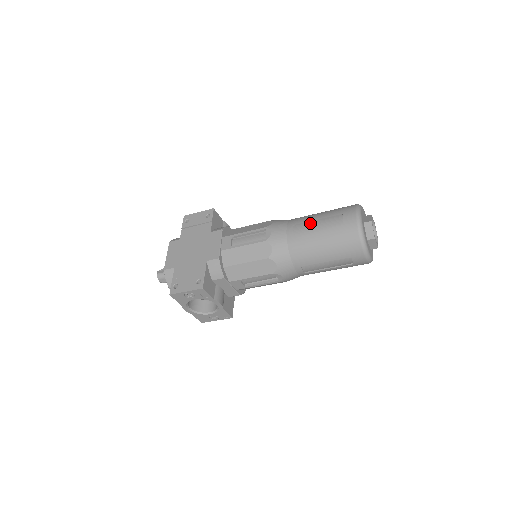
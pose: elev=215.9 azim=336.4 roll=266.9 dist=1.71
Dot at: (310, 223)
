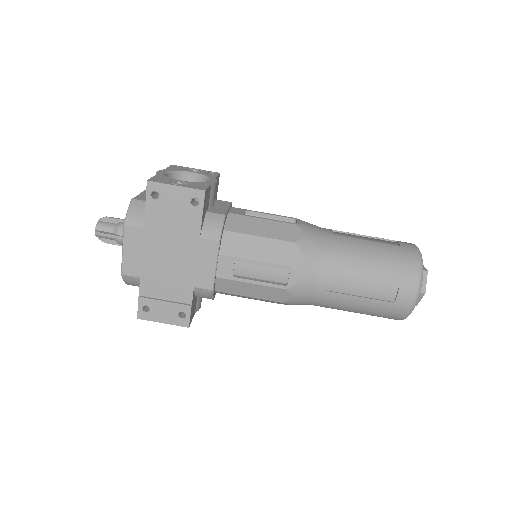
Dot at: (352, 280)
